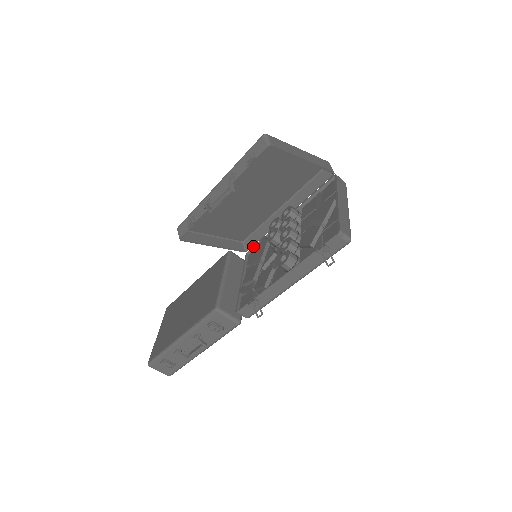
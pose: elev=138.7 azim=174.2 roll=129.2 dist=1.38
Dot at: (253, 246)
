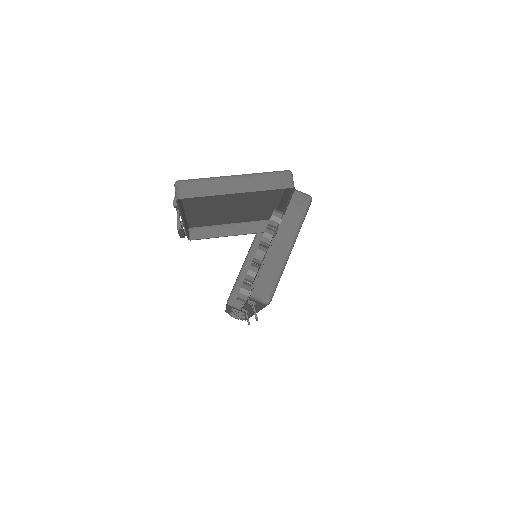
Dot at: occluded
